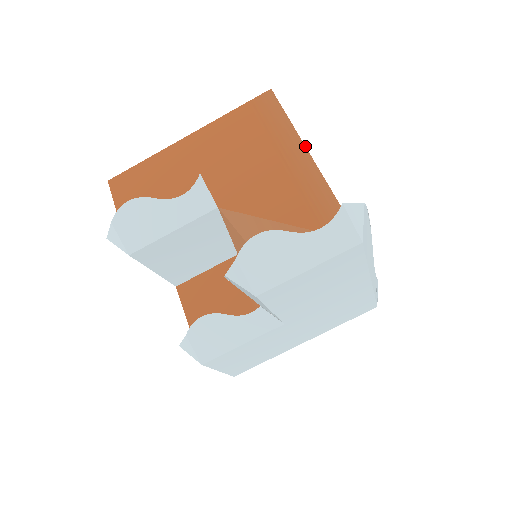
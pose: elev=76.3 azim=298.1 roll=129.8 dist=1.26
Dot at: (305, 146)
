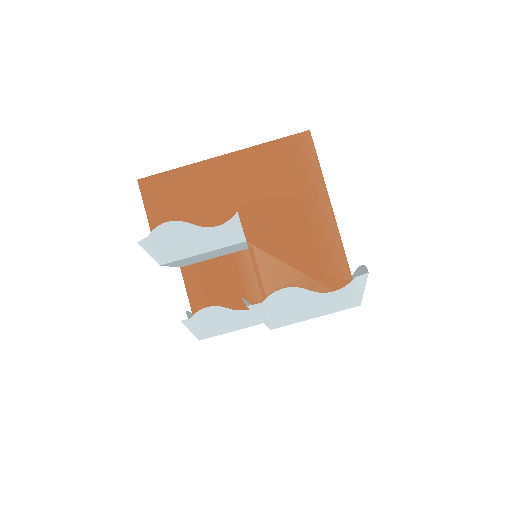
Dot at: occluded
